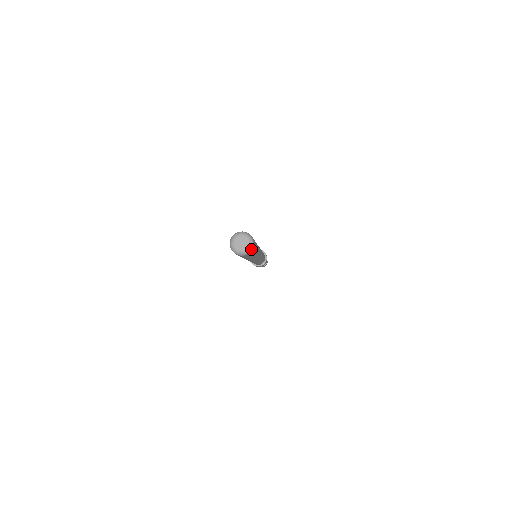
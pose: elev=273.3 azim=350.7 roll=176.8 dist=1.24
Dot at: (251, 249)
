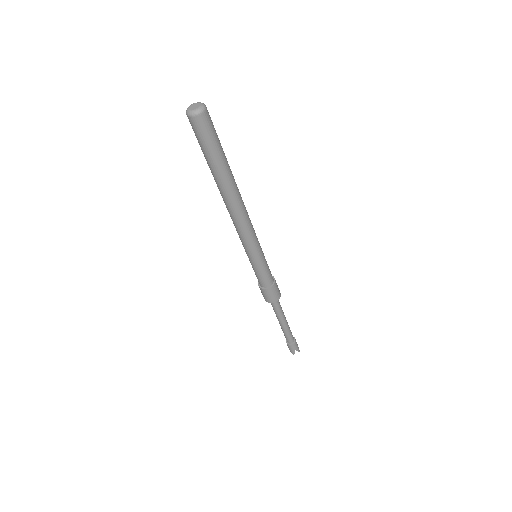
Dot at: (199, 112)
